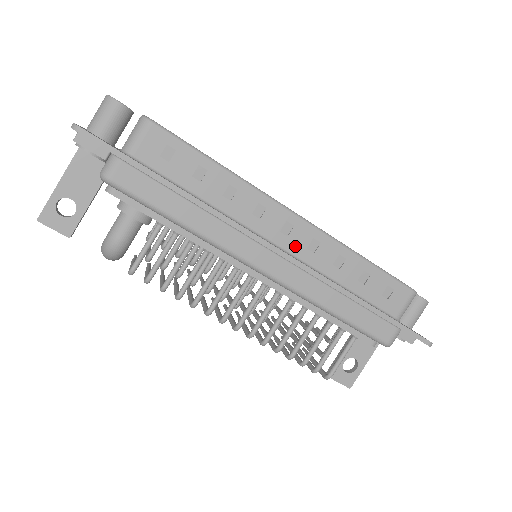
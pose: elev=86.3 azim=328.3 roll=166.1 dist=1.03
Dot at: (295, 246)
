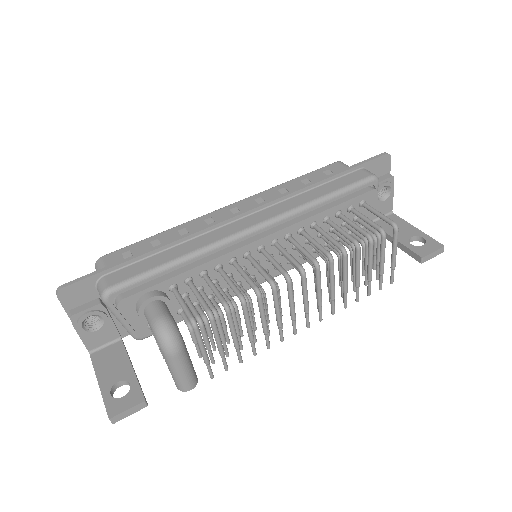
Dot at: occluded
